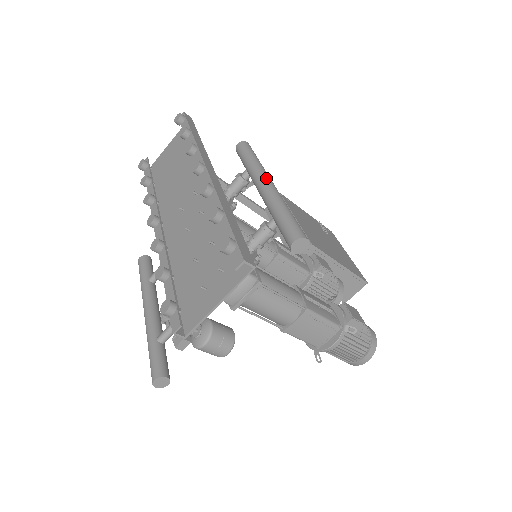
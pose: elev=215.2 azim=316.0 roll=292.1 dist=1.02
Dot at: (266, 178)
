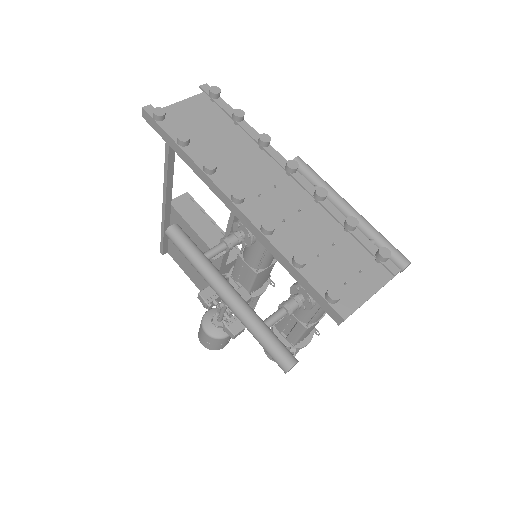
Dot at: occluded
